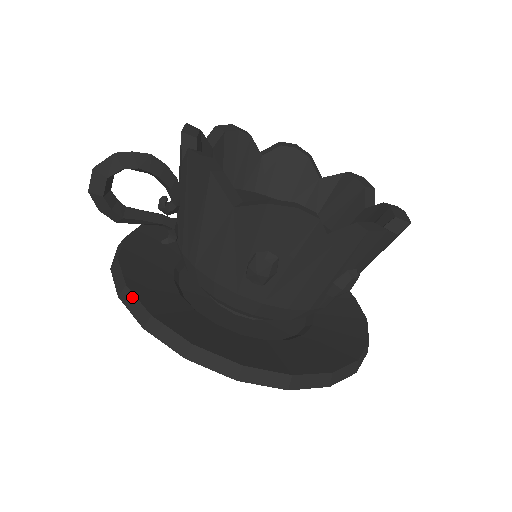
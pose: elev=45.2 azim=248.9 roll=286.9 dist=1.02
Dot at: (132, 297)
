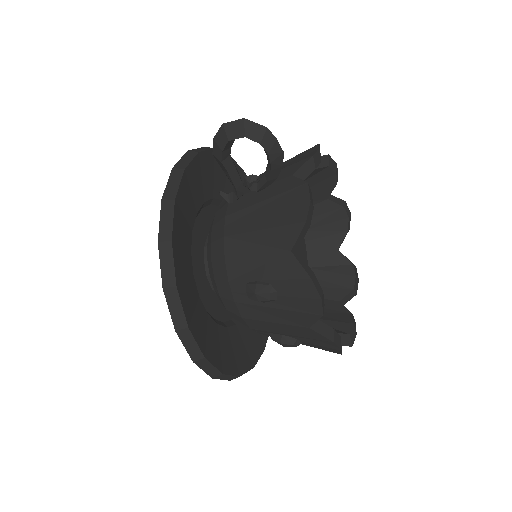
Dot at: (171, 213)
